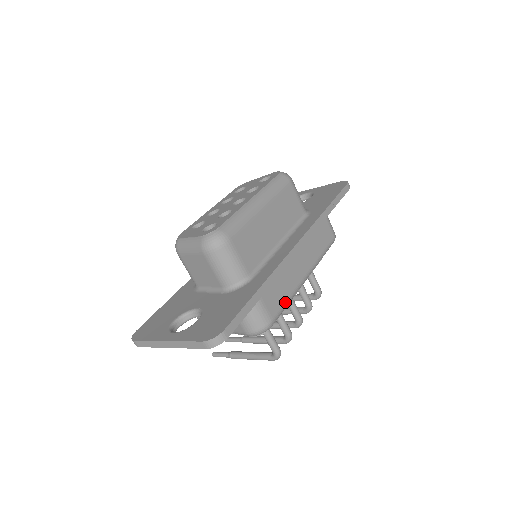
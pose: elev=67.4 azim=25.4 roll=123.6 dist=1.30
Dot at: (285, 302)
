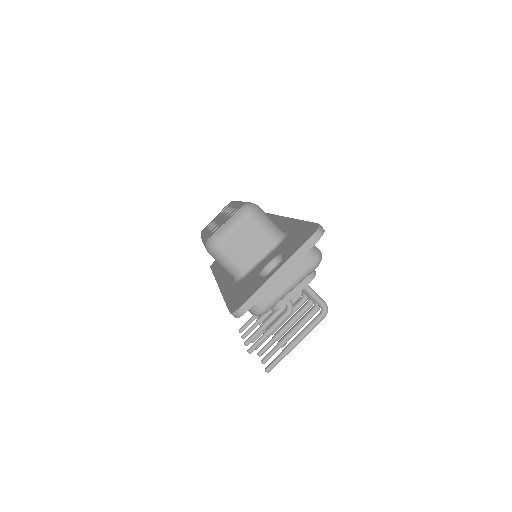
Dot at: occluded
